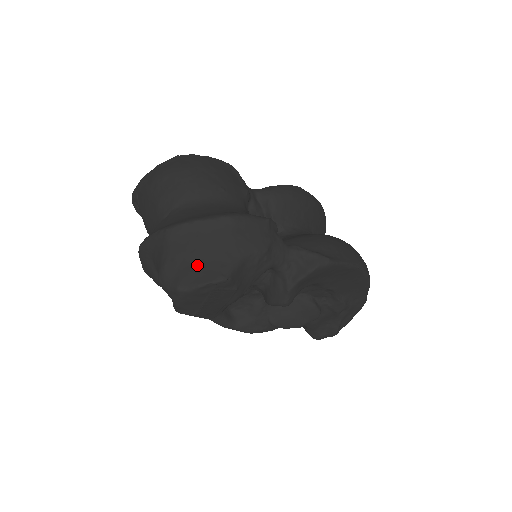
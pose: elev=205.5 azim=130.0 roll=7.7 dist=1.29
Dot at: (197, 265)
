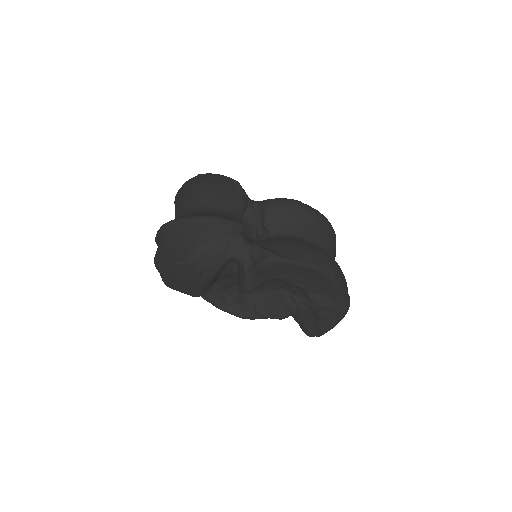
Dot at: (173, 251)
